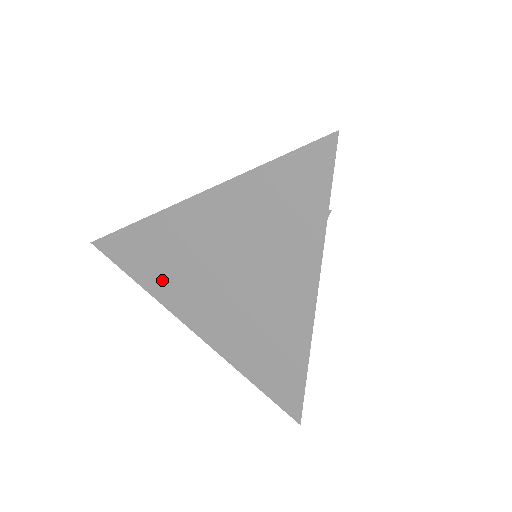
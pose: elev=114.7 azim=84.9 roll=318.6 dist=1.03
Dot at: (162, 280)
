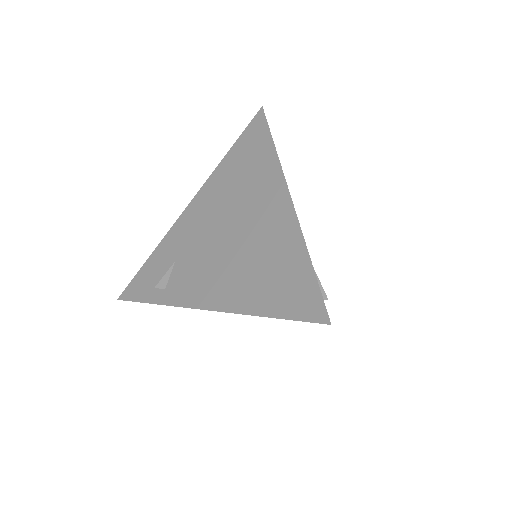
Dot at: occluded
